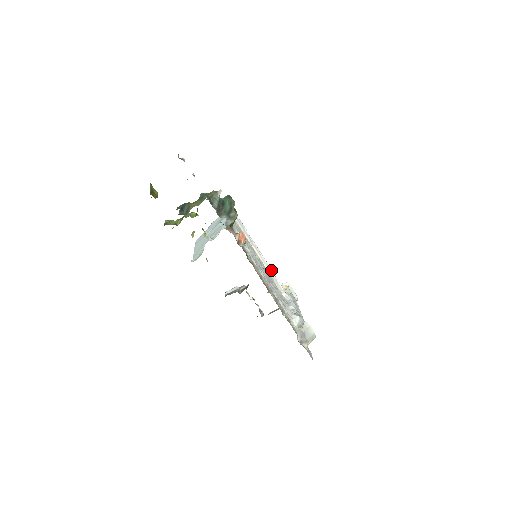
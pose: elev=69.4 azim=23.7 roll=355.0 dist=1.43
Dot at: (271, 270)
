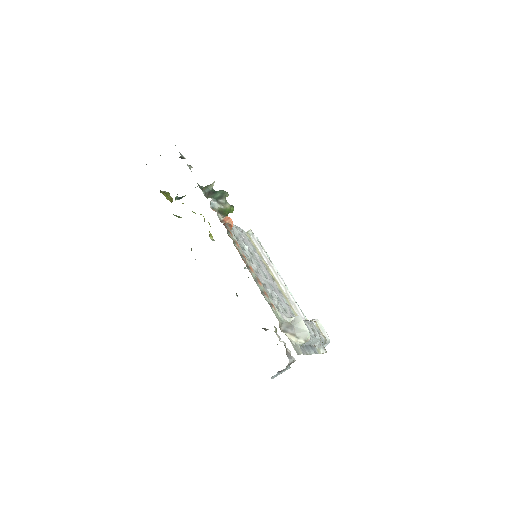
Dot at: (290, 294)
